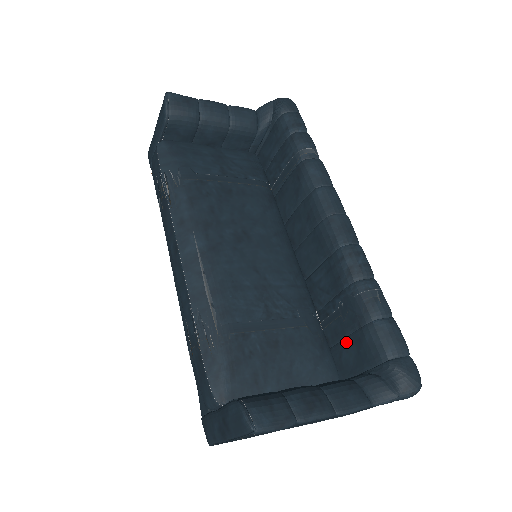
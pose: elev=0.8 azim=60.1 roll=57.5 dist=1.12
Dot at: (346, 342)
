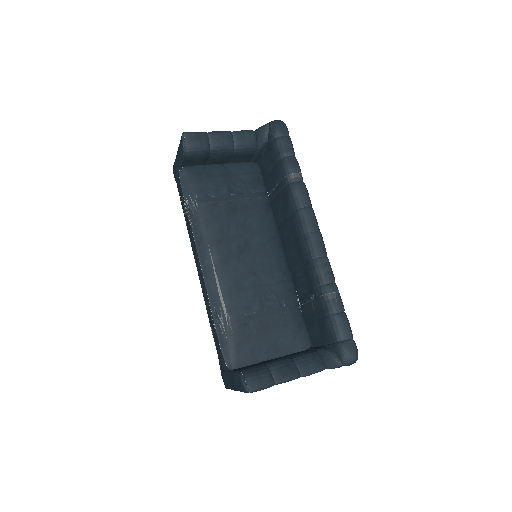
Dot at: (315, 323)
